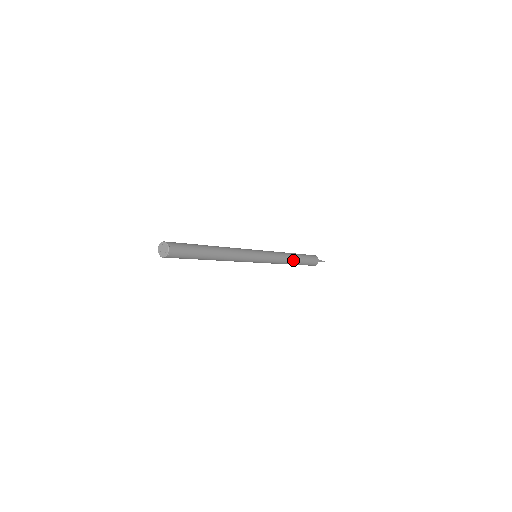
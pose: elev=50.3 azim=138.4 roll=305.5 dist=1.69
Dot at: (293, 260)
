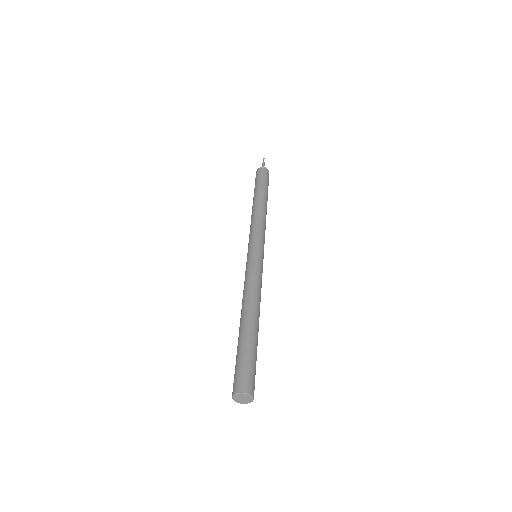
Dot at: occluded
